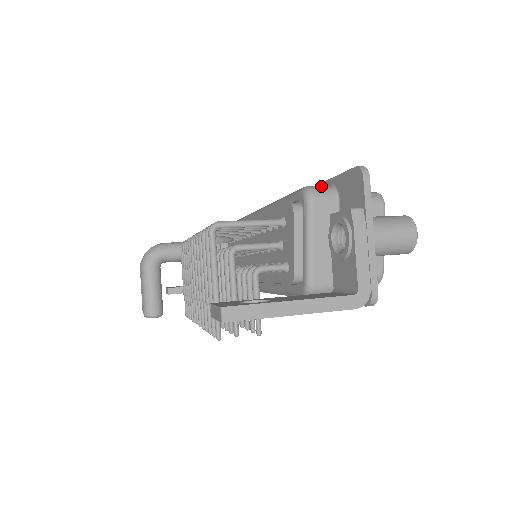
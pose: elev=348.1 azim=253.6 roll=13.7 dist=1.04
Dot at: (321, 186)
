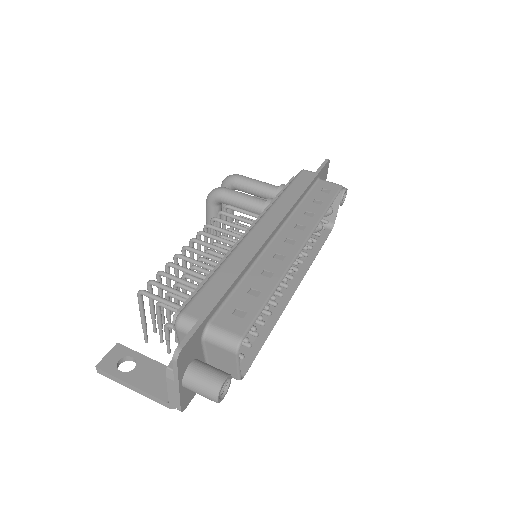
Dot at: (189, 320)
